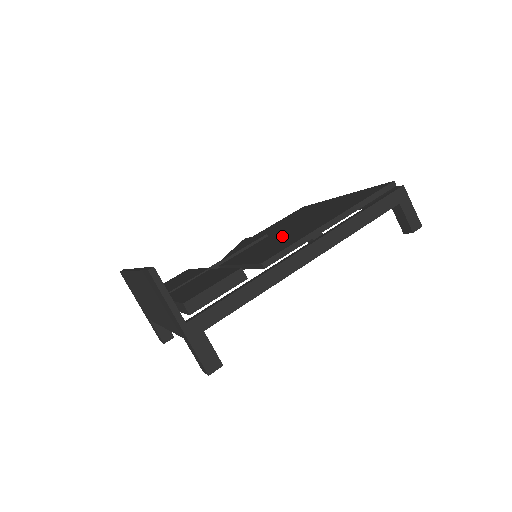
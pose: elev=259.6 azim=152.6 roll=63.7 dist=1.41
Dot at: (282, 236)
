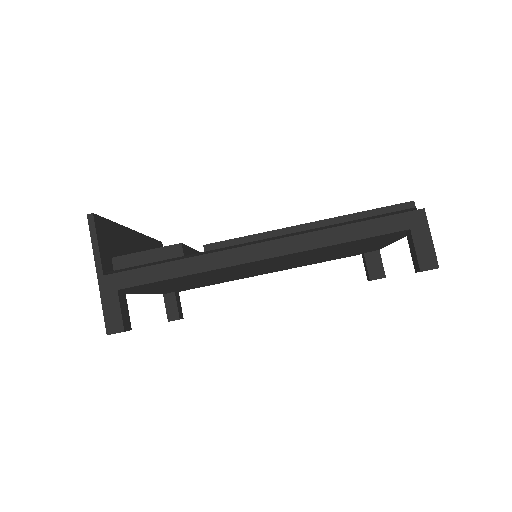
Dot at: occluded
